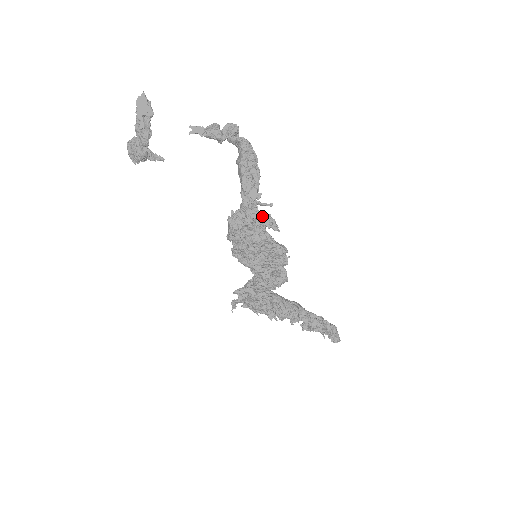
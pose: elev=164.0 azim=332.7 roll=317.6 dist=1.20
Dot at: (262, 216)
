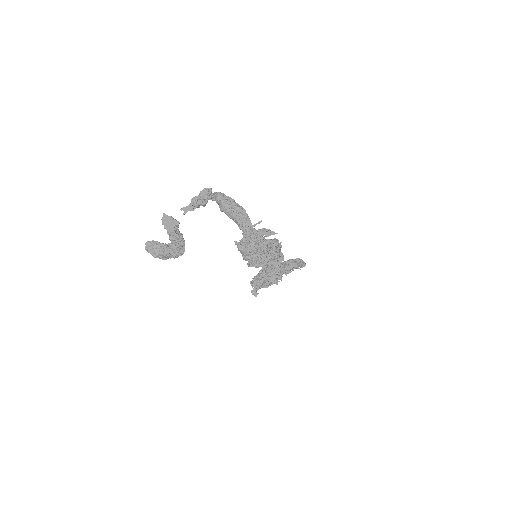
Dot at: (262, 232)
